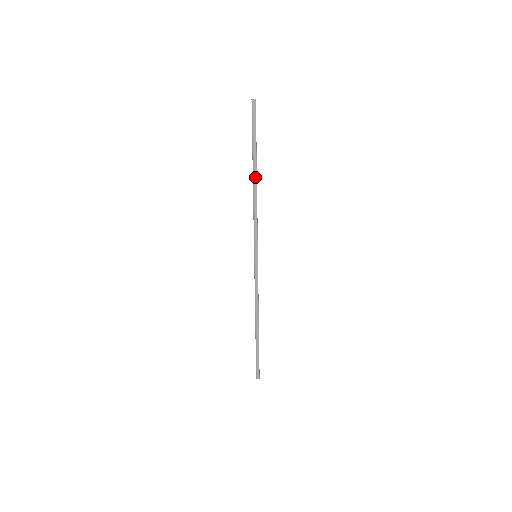
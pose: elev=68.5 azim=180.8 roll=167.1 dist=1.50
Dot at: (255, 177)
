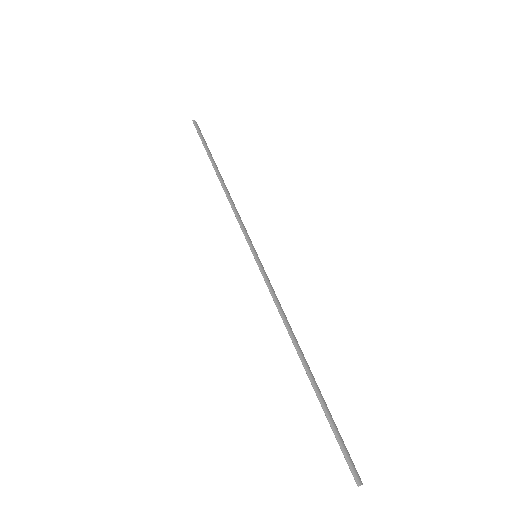
Dot at: (220, 175)
